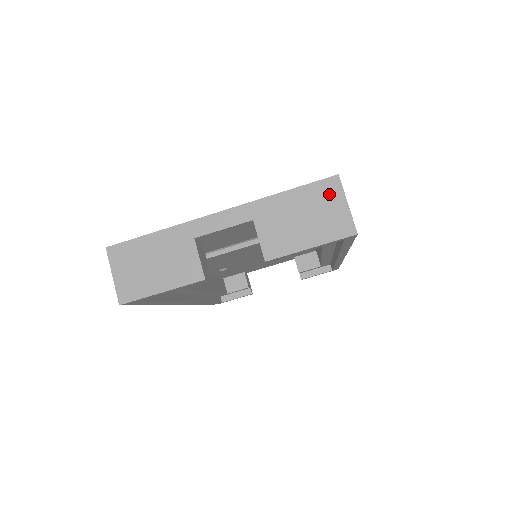
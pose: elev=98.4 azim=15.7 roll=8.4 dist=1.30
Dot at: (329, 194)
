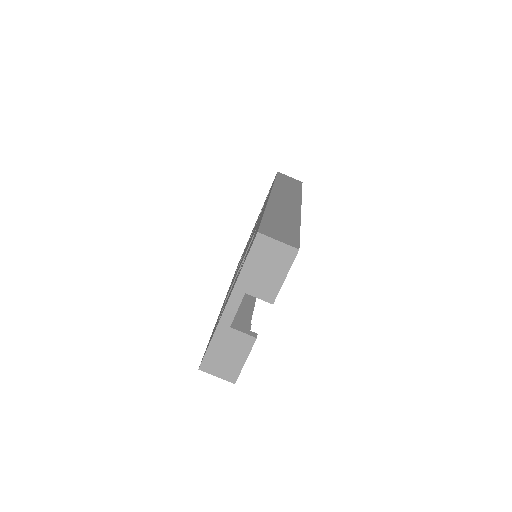
Dot at: (264, 246)
